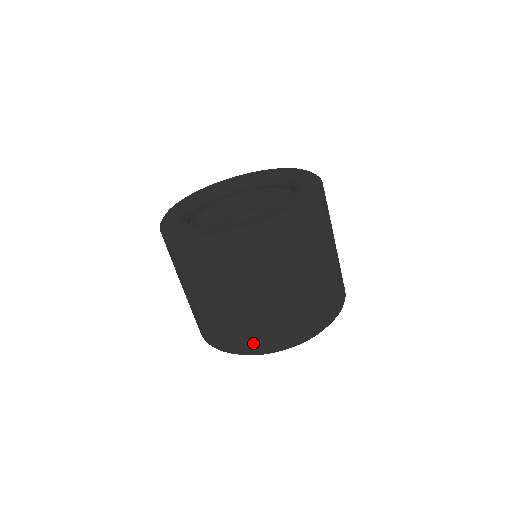
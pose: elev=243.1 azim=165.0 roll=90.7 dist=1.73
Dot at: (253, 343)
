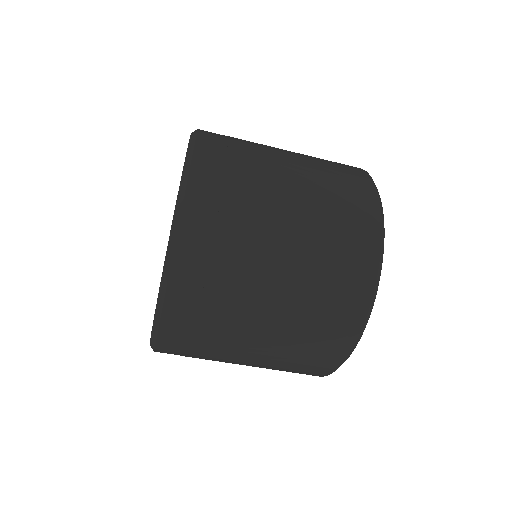
Dot at: occluded
